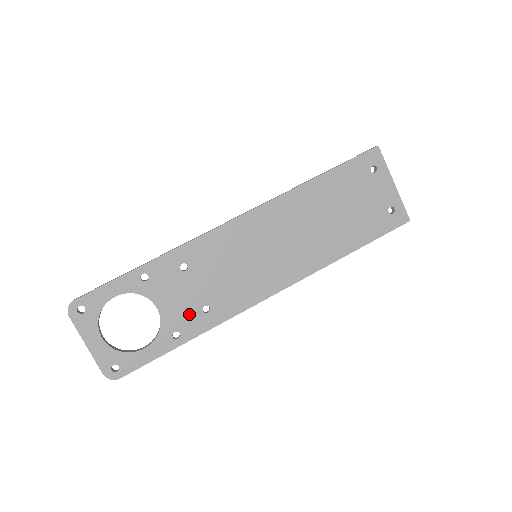
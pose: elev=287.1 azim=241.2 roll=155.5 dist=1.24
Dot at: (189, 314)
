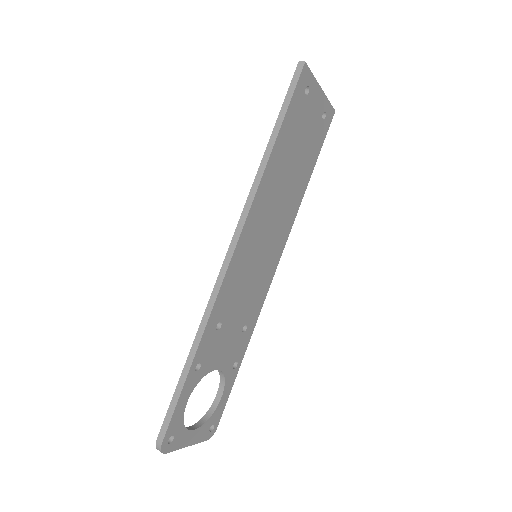
Dot at: (236, 345)
